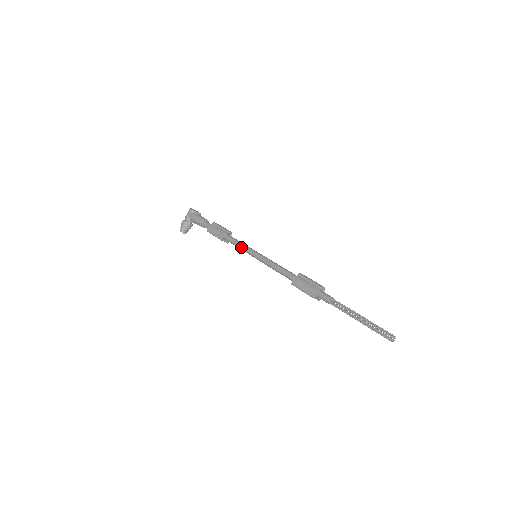
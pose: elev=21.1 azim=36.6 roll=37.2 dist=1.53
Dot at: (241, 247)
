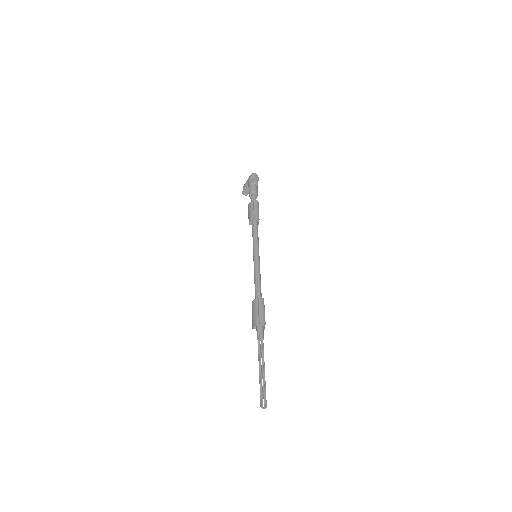
Dot at: occluded
